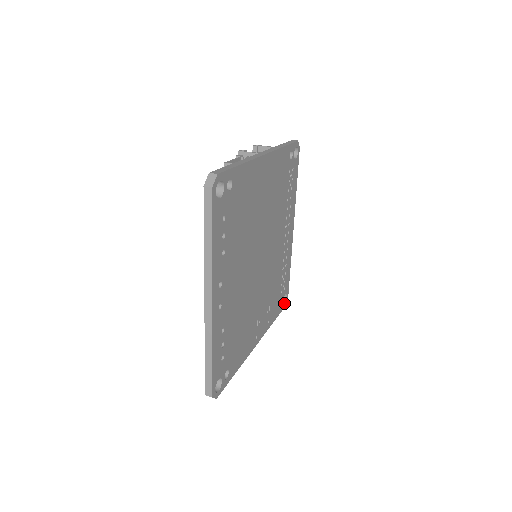
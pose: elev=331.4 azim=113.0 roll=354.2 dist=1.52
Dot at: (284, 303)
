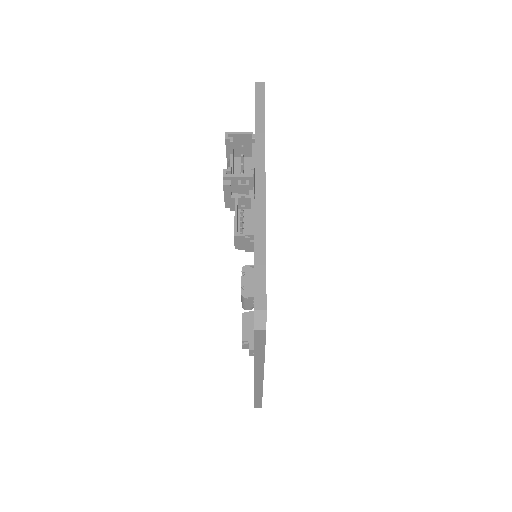
Dot at: occluded
